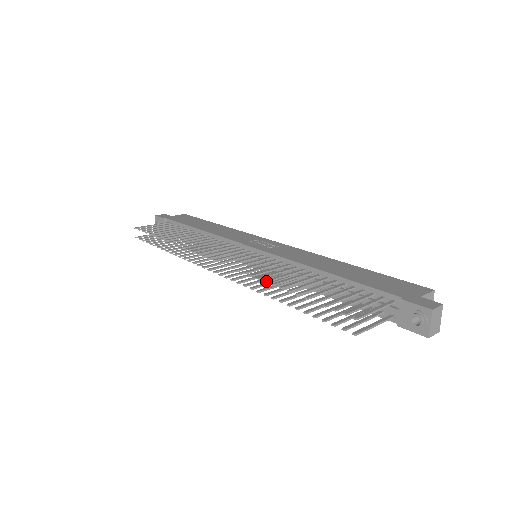
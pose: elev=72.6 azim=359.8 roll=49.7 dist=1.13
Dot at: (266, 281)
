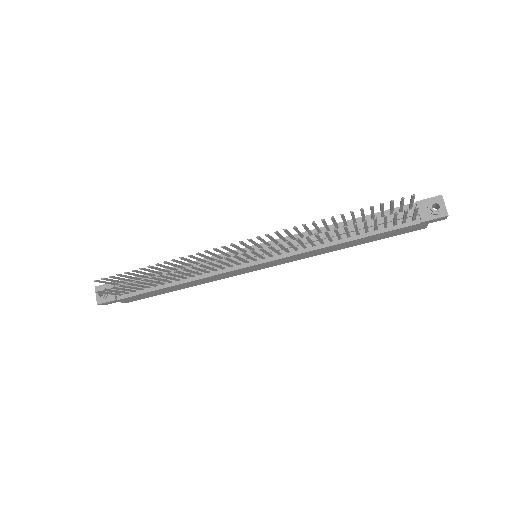
Dot at: (314, 221)
